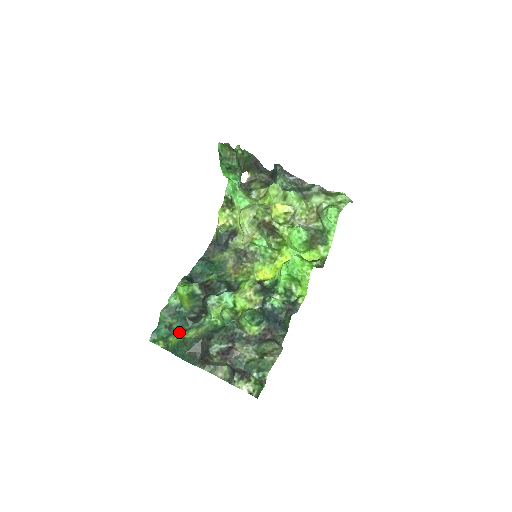
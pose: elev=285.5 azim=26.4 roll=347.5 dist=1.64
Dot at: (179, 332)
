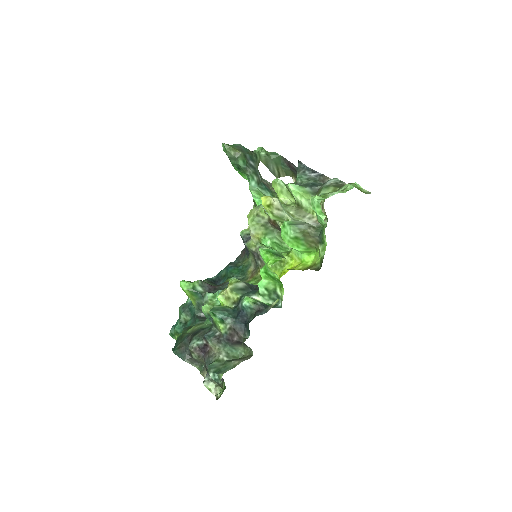
Dot at: (187, 328)
